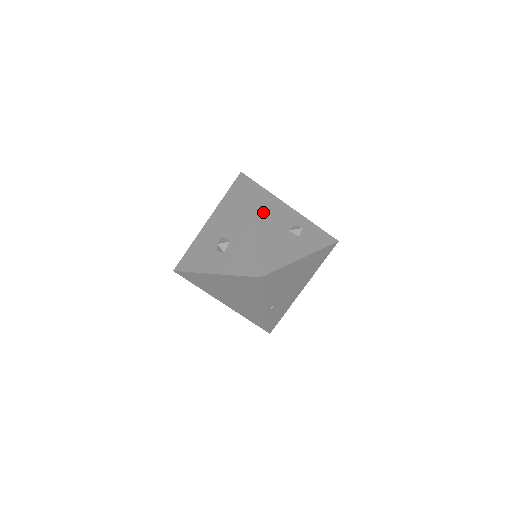
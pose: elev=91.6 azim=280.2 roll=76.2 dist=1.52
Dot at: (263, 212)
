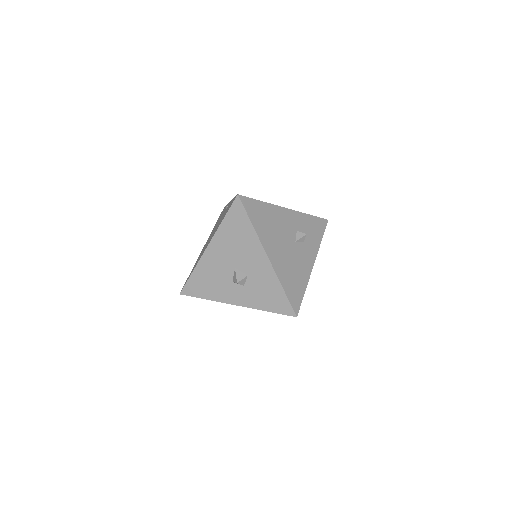
Dot at: (272, 236)
